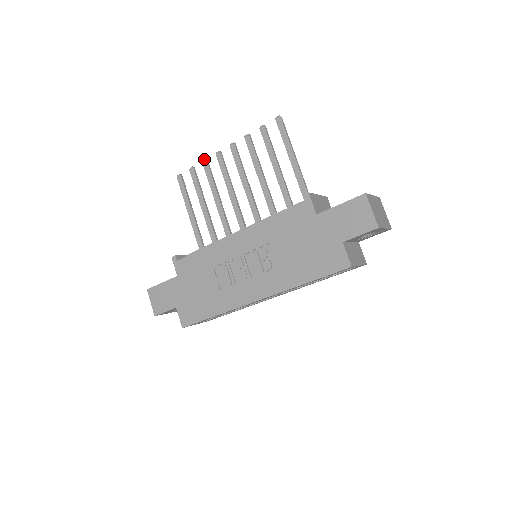
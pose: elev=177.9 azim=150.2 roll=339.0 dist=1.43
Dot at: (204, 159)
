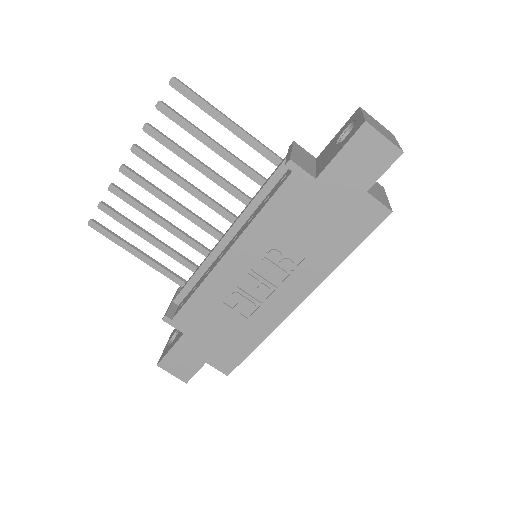
Dot at: occluded
